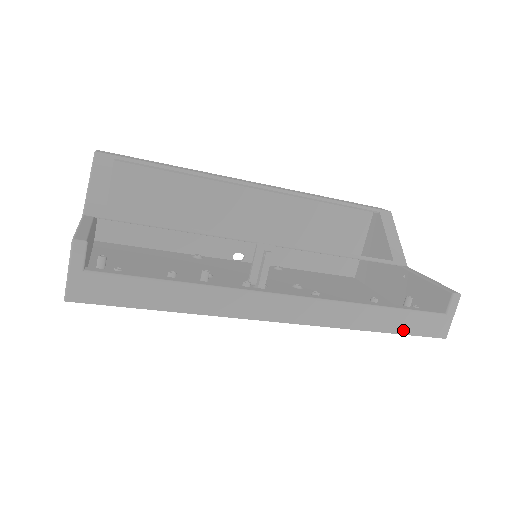
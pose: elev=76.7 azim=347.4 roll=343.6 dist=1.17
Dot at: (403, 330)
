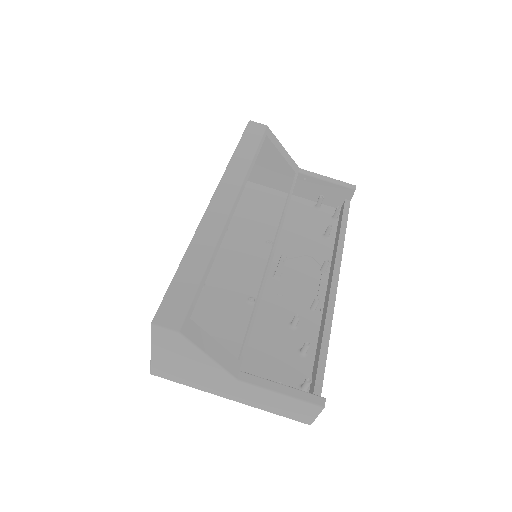
Dot at: occluded
